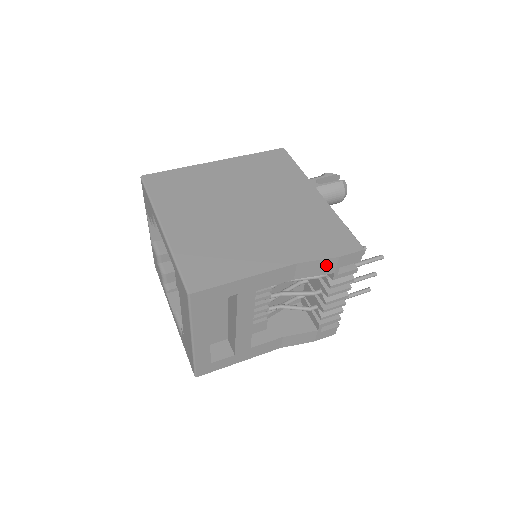
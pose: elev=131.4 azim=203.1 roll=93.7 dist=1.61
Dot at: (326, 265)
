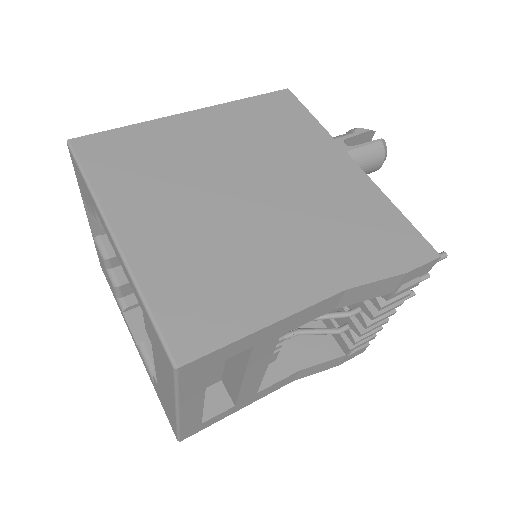
Dot at: (385, 285)
